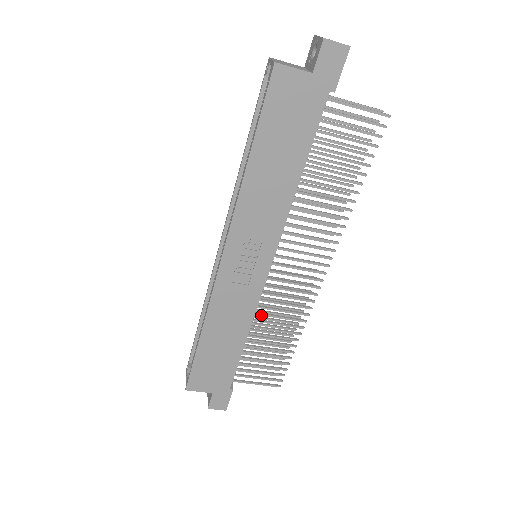
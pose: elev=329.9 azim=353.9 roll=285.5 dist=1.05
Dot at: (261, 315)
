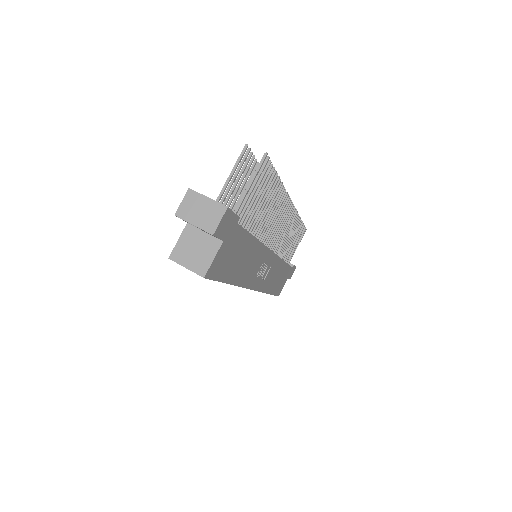
Dot at: (281, 251)
